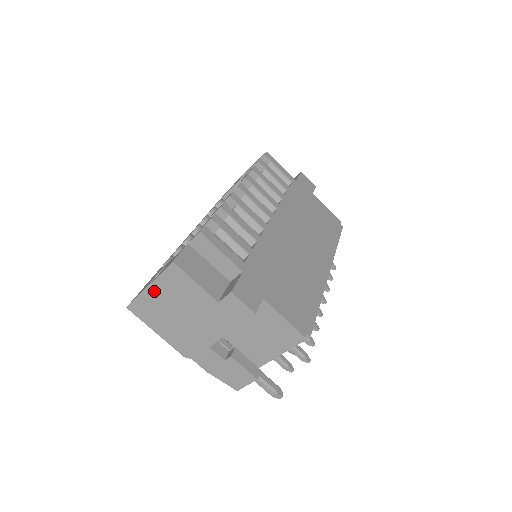
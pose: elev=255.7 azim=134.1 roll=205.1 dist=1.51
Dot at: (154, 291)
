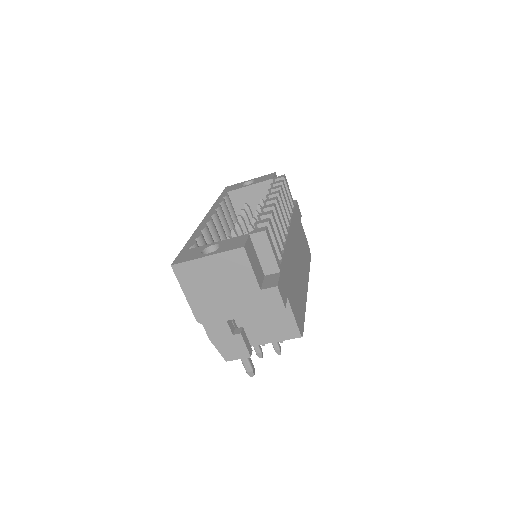
Dot at: (209, 262)
